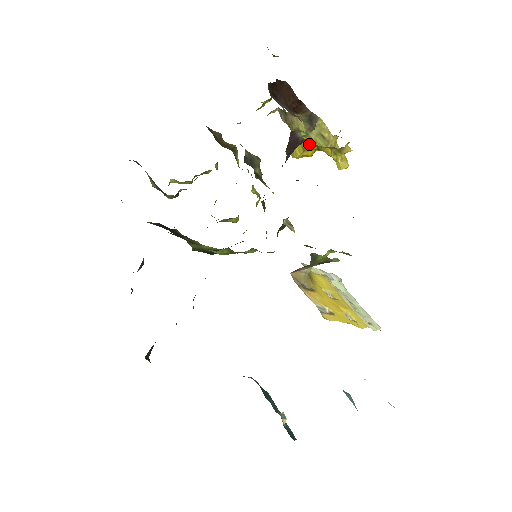
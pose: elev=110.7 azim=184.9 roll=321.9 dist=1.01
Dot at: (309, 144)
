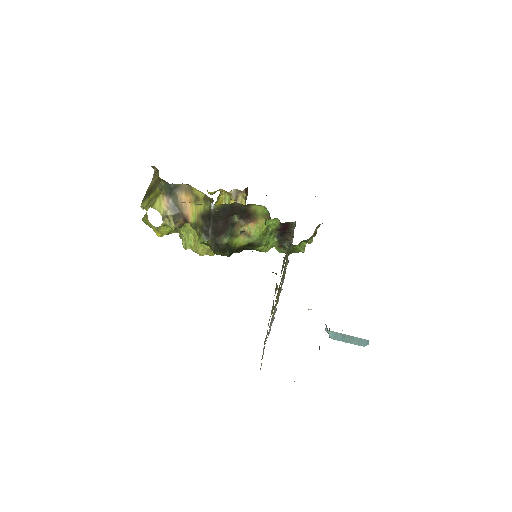
Dot at: occluded
